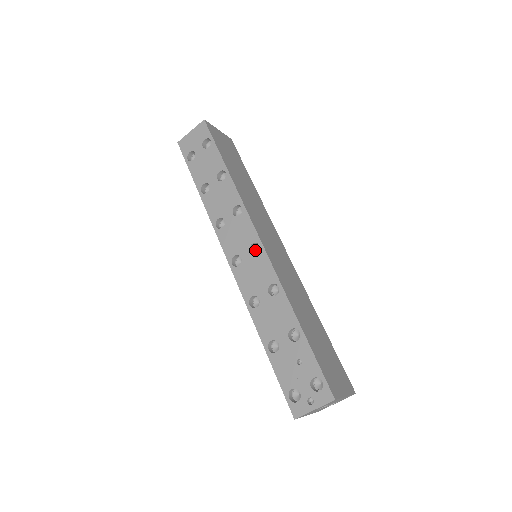
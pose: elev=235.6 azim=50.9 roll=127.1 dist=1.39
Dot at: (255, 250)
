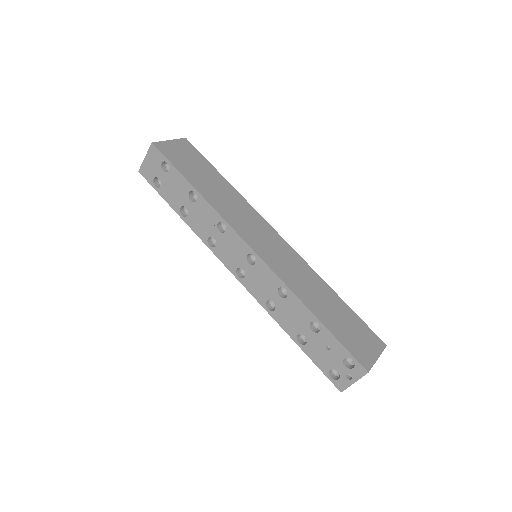
Dot at: (252, 258)
